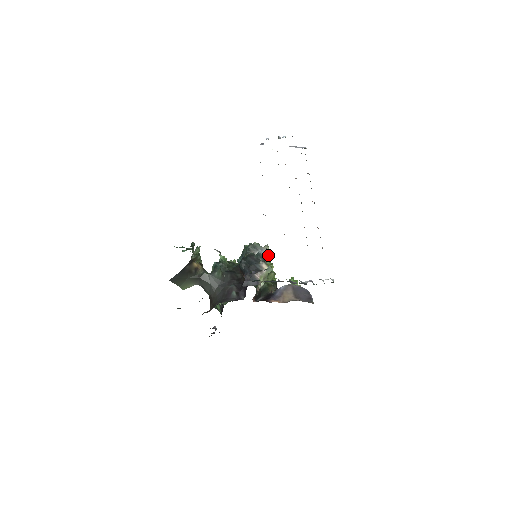
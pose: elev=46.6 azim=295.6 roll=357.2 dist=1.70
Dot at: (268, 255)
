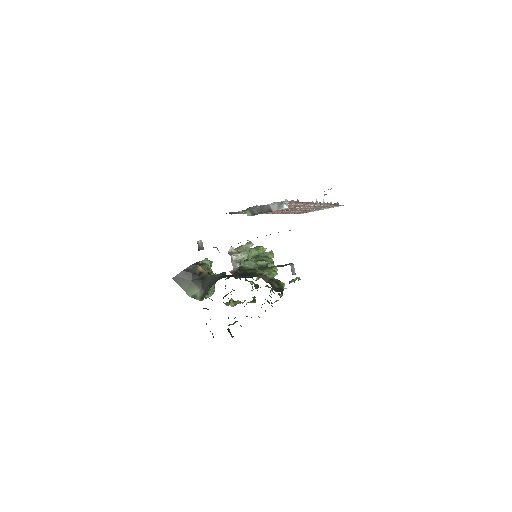
Dot at: (269, 255)
